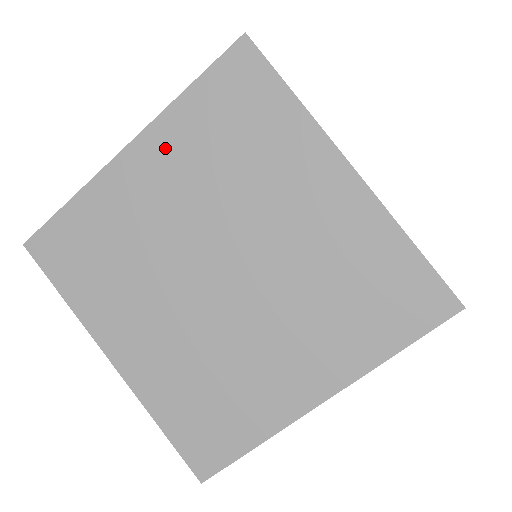
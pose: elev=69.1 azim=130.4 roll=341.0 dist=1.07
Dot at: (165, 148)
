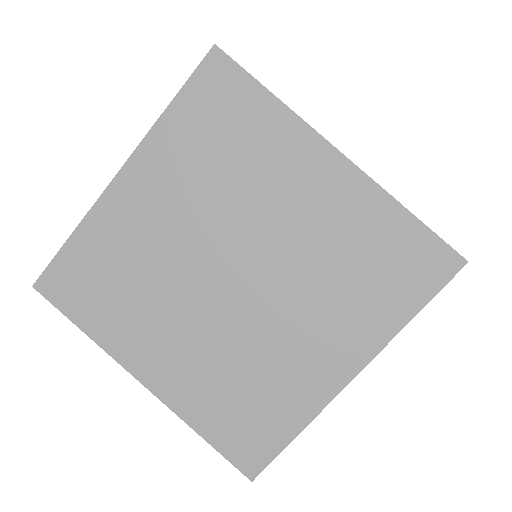
Dot at: (157, 166)
